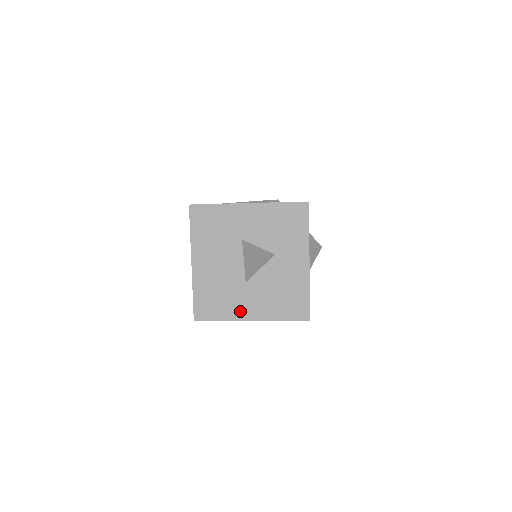
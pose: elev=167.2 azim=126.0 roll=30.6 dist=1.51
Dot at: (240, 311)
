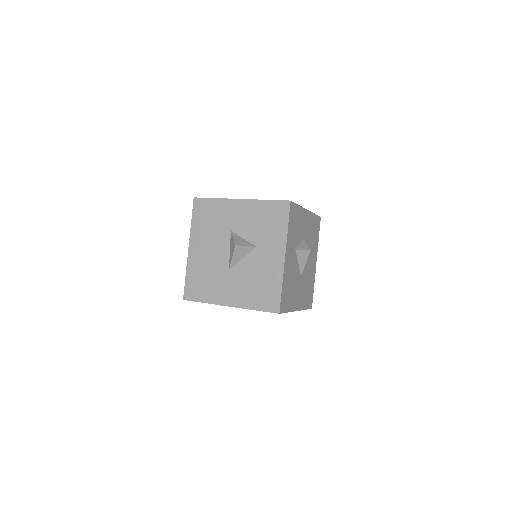
Dot at: (221, 296)
